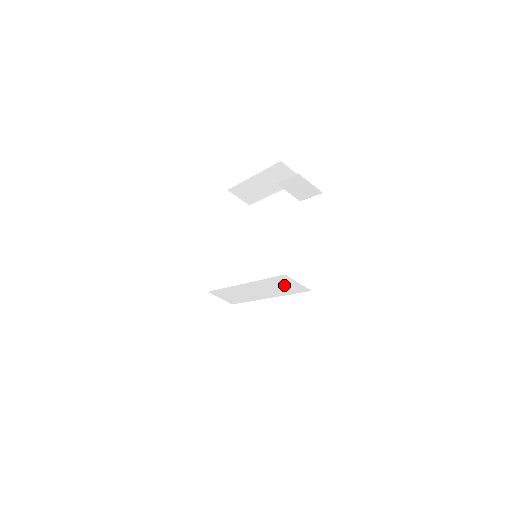
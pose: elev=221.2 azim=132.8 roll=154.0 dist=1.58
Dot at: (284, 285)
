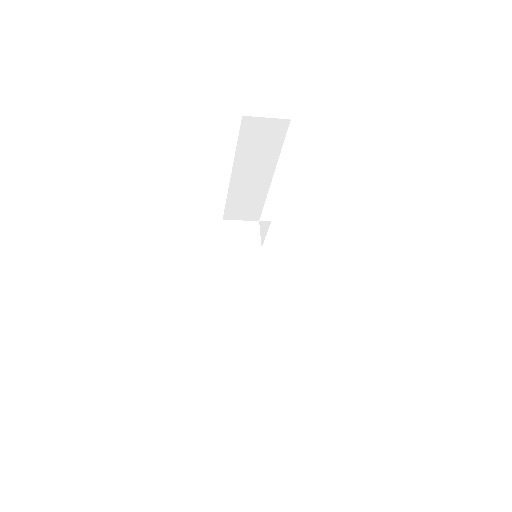
Dot at: (261, 322)
